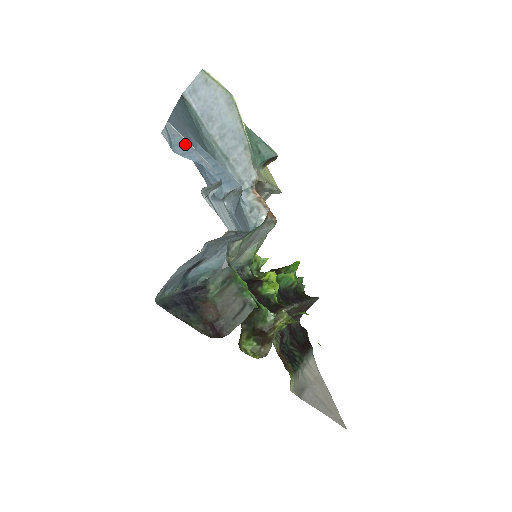
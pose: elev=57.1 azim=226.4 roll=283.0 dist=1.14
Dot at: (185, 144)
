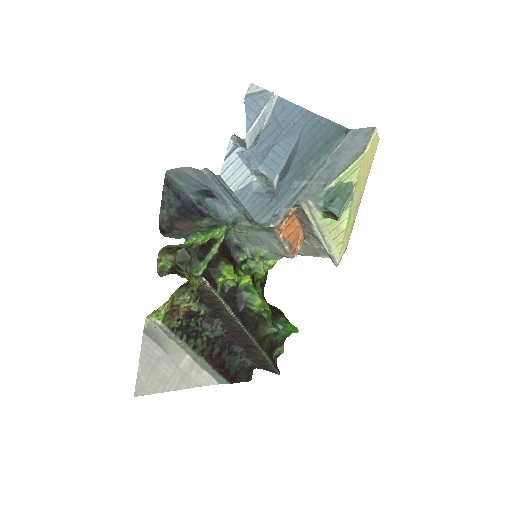
Dot at: (260, 107)
